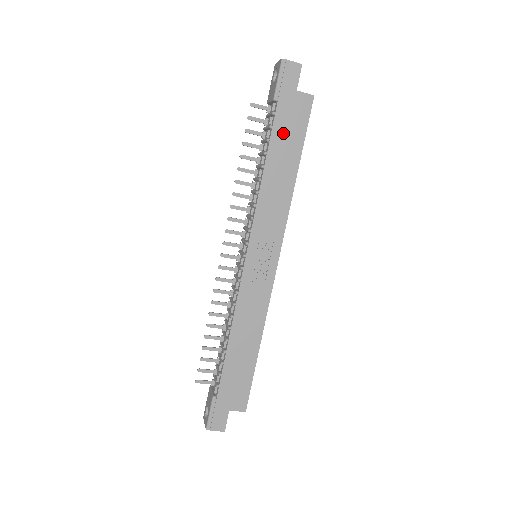
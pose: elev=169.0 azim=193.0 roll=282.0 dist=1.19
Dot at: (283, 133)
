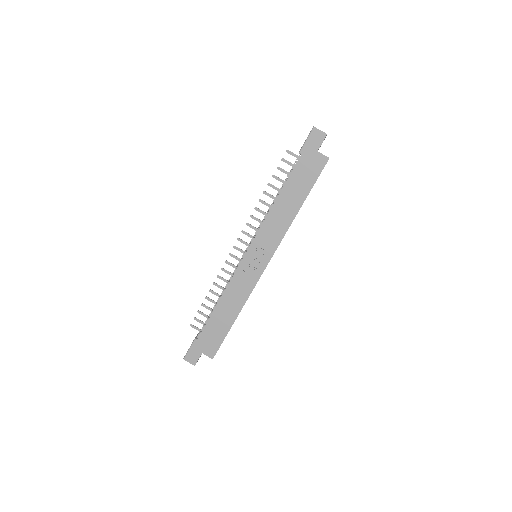
Dot at: (298, 178)
